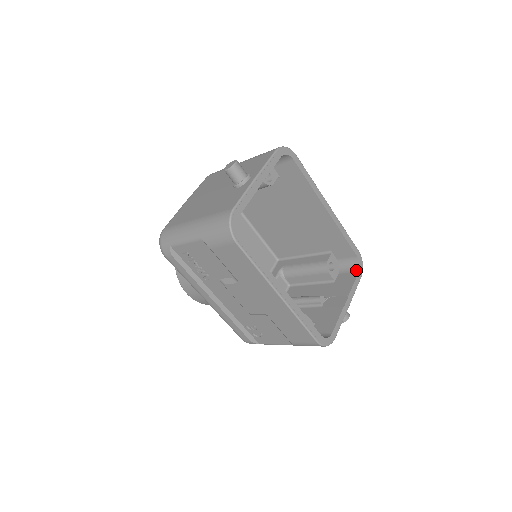
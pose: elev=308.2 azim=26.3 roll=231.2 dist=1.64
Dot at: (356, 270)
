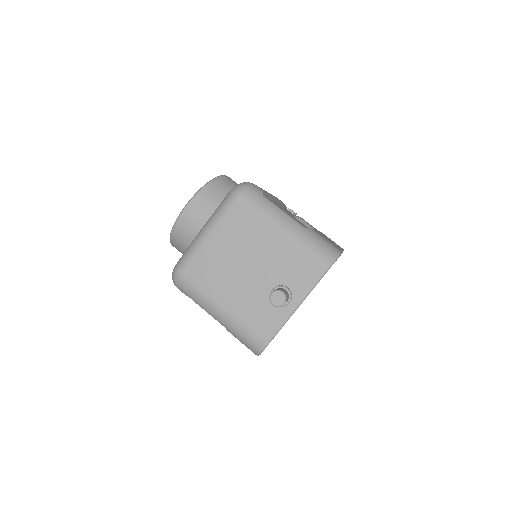
Dot at: occluded
